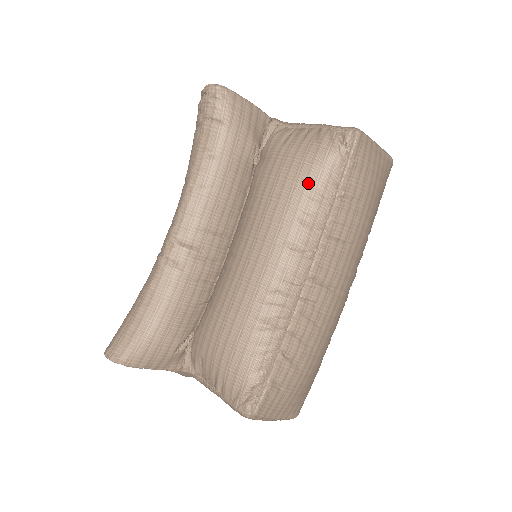
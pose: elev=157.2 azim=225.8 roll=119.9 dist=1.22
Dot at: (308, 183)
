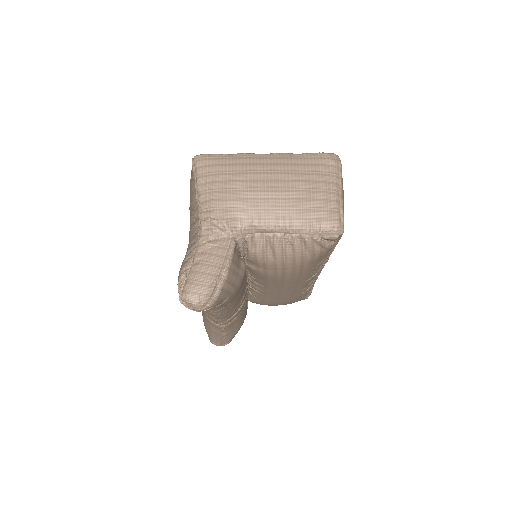
Dot at: (313, 266)
